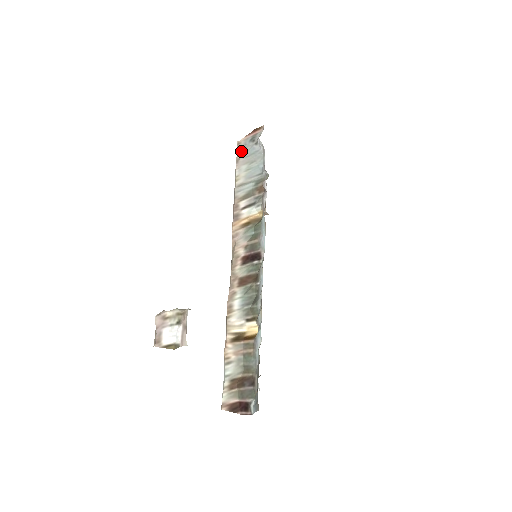
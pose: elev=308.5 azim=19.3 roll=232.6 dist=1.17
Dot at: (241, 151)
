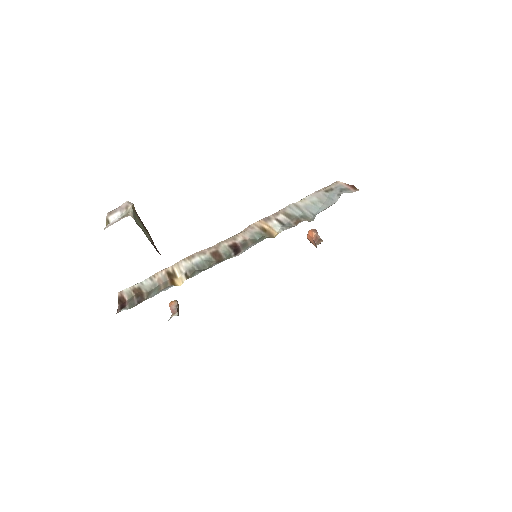
Dot at: (329, 188)
